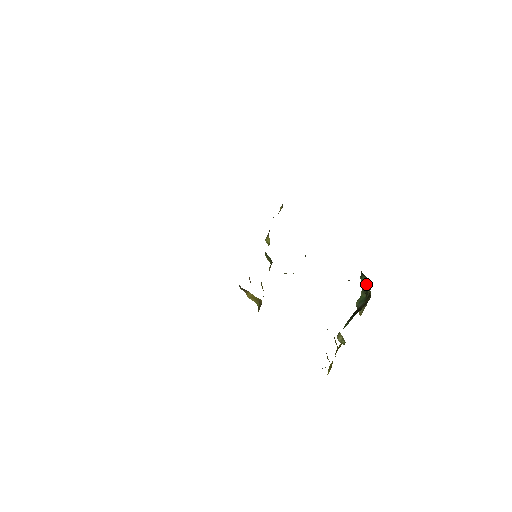
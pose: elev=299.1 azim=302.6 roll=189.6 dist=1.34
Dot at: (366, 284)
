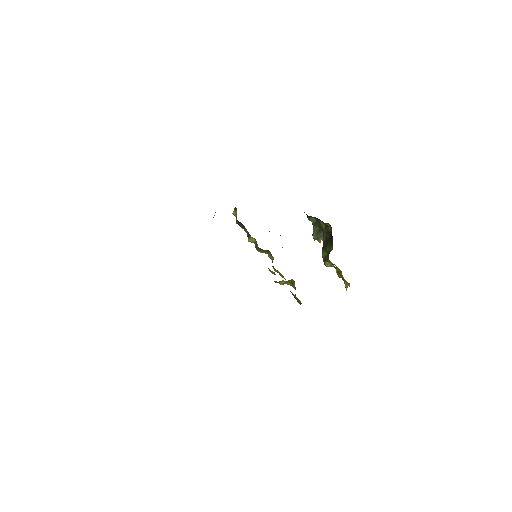
Dot at: (316, 221)
